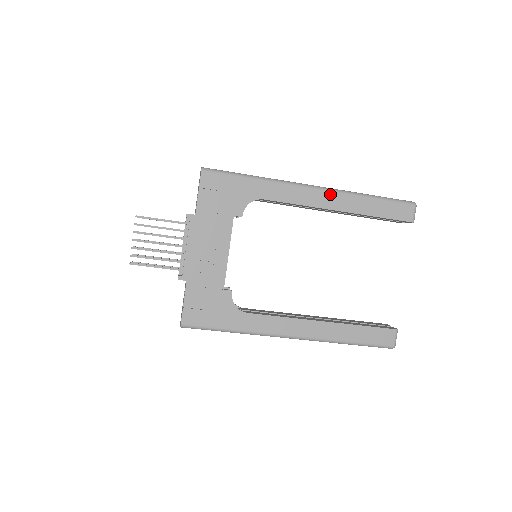
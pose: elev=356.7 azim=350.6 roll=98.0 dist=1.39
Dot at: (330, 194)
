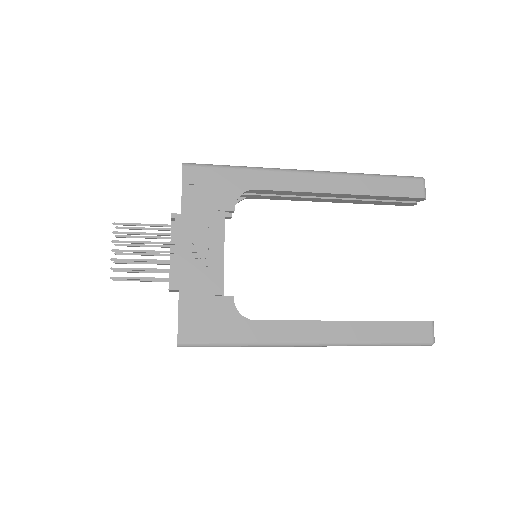
Dot at: (328, 177)
